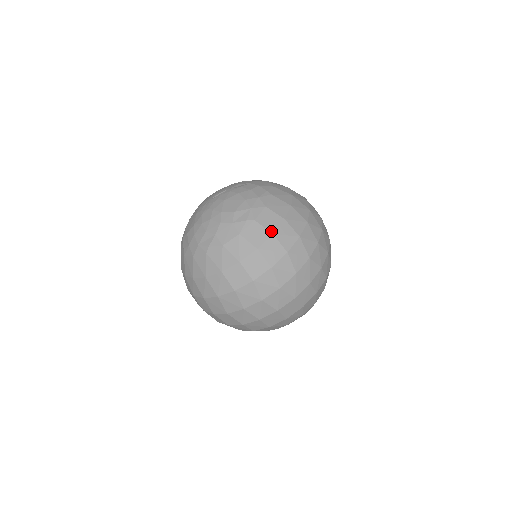
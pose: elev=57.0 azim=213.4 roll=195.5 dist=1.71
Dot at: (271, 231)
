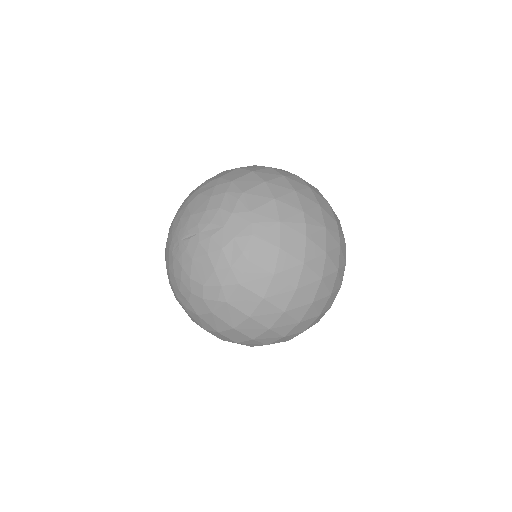
Dot at: (247, 314)
